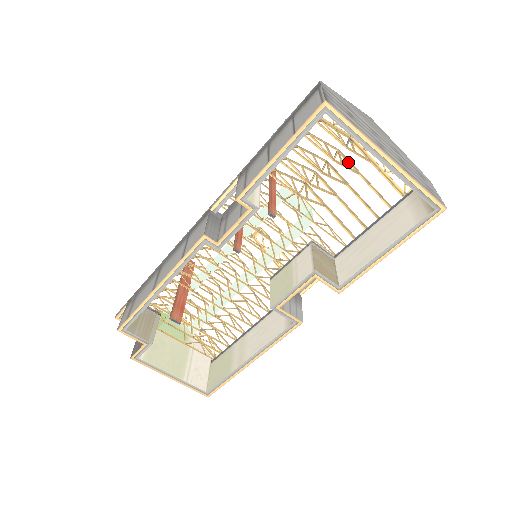
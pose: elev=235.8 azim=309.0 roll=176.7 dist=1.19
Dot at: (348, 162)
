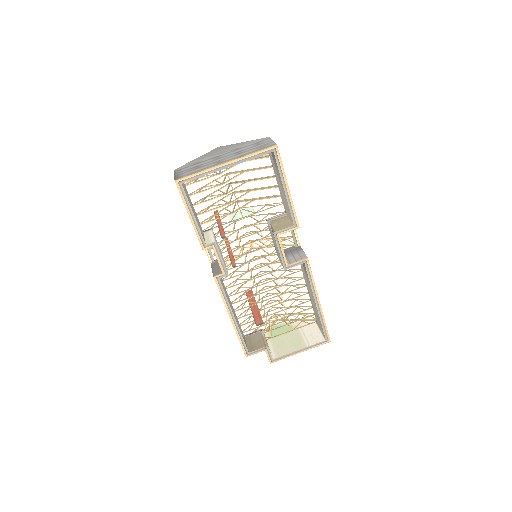
Dot at: (235, 173)
